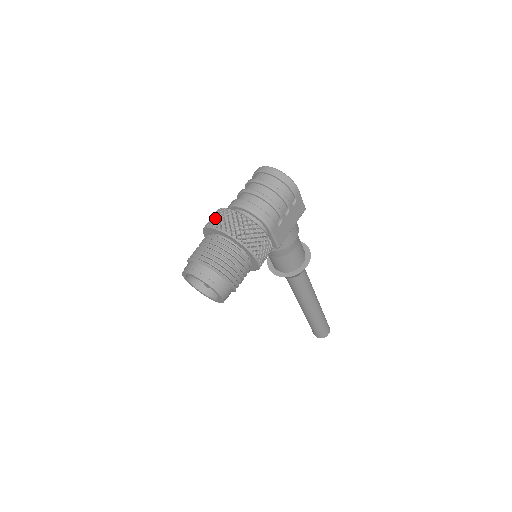
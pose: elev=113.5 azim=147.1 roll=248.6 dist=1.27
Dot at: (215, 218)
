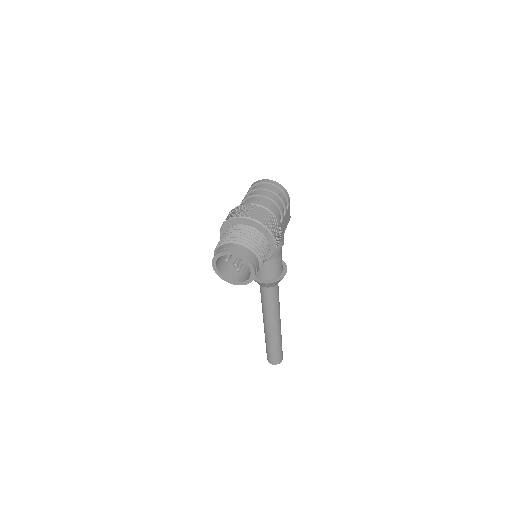
Dot at: (237, 211)
